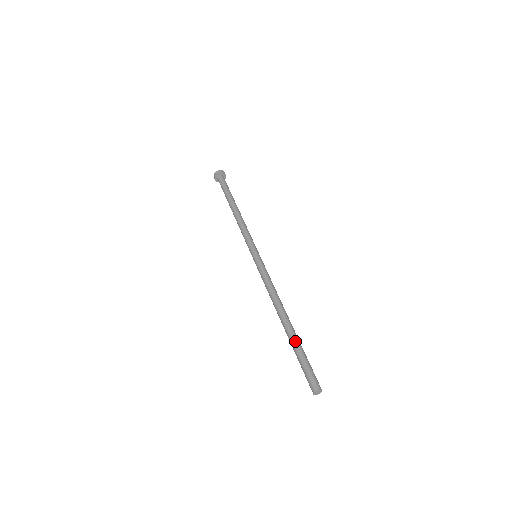
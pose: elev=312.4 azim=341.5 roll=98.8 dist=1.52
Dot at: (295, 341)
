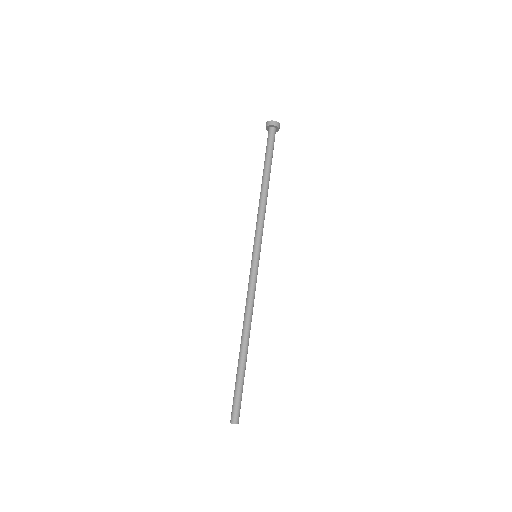
Dot at: (244, 370)
